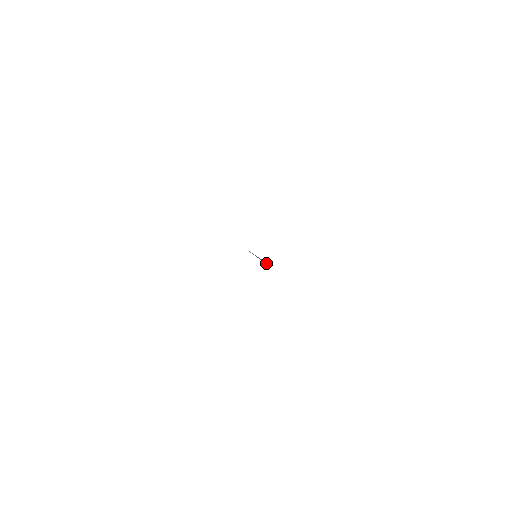
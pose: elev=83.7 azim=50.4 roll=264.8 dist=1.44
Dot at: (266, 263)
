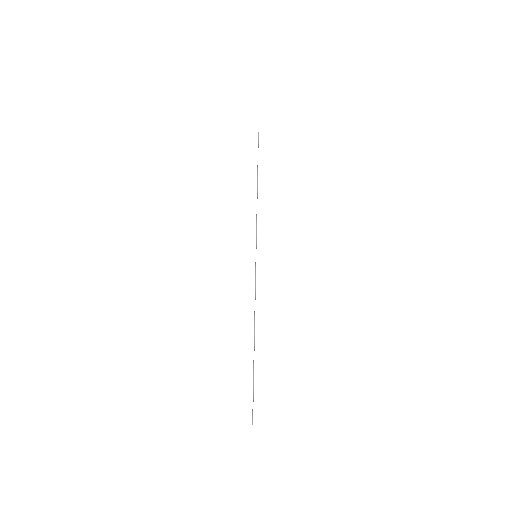
Dot at: occluded
